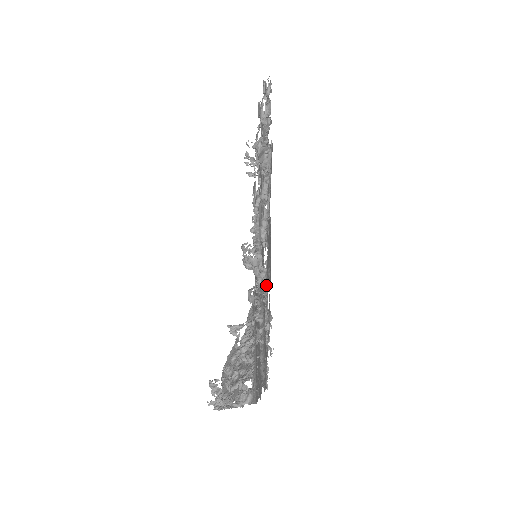
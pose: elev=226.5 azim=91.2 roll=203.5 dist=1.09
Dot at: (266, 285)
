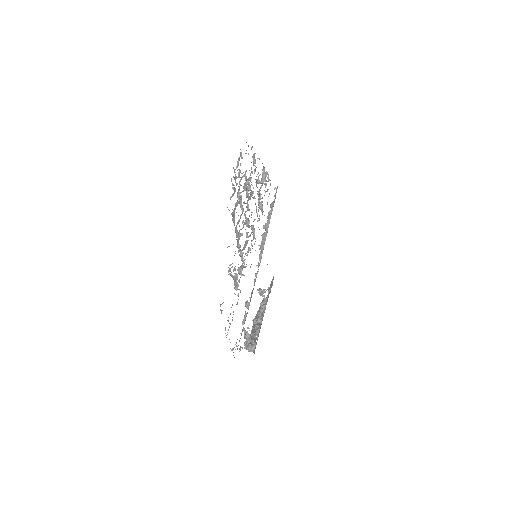
Dot at: occluded
